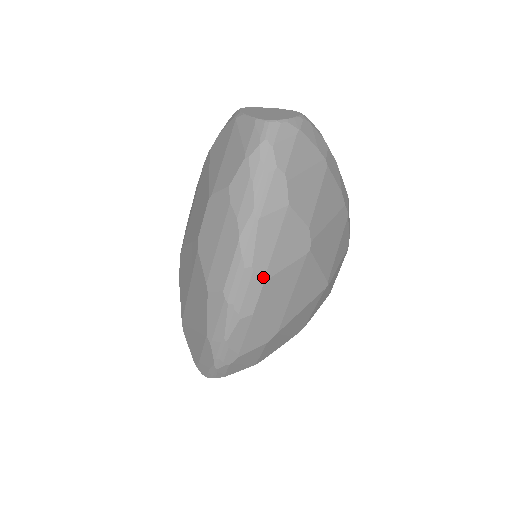
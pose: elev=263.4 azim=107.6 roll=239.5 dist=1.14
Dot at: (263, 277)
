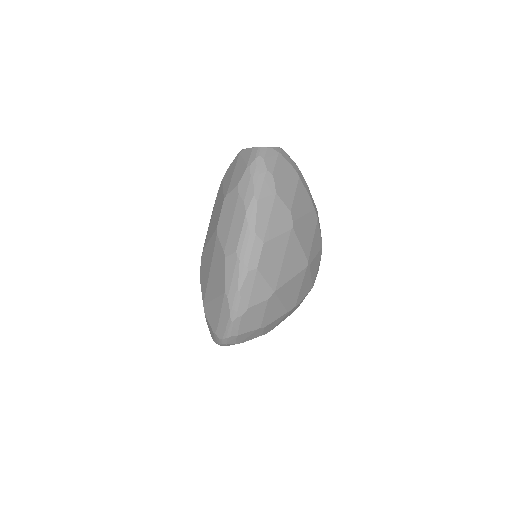
Dot at: (262, 240)
